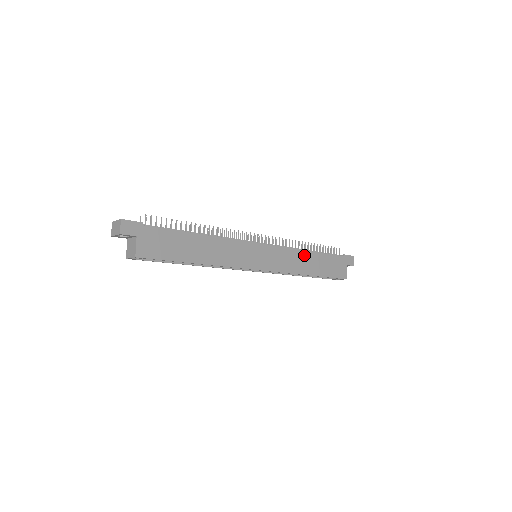
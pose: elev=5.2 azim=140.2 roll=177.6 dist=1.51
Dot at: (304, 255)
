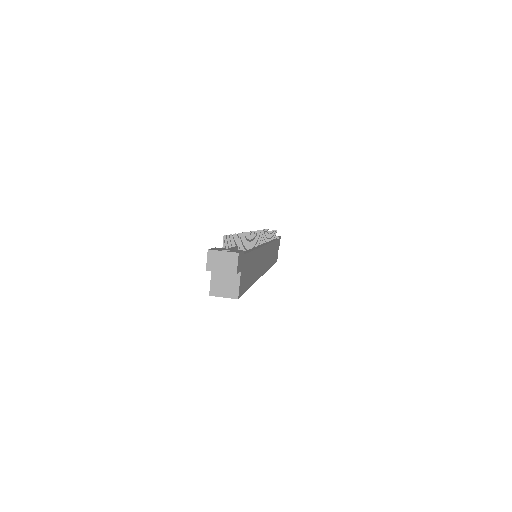
Dot at: (273, 246)
